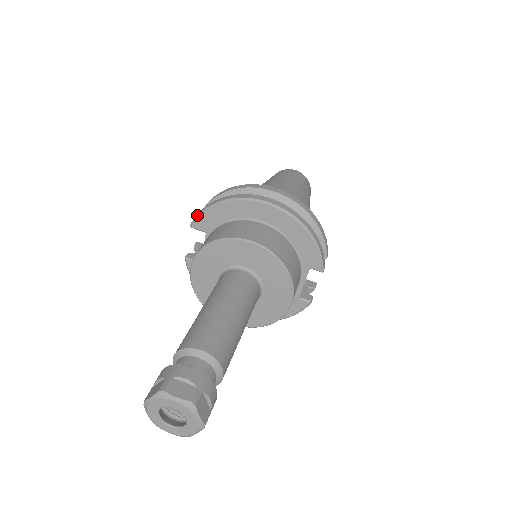
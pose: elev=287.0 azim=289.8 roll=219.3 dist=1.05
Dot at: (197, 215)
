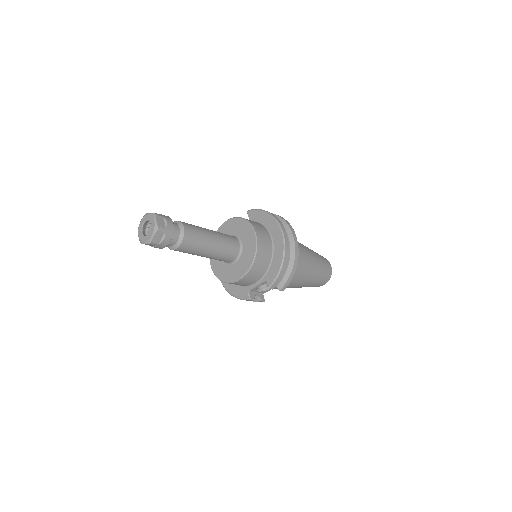
Dot at: (255, 209)
